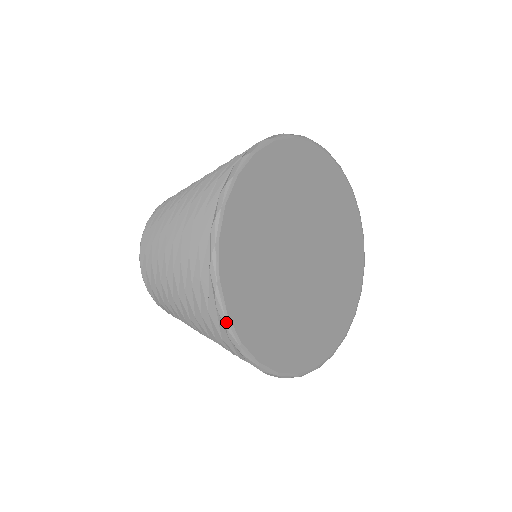
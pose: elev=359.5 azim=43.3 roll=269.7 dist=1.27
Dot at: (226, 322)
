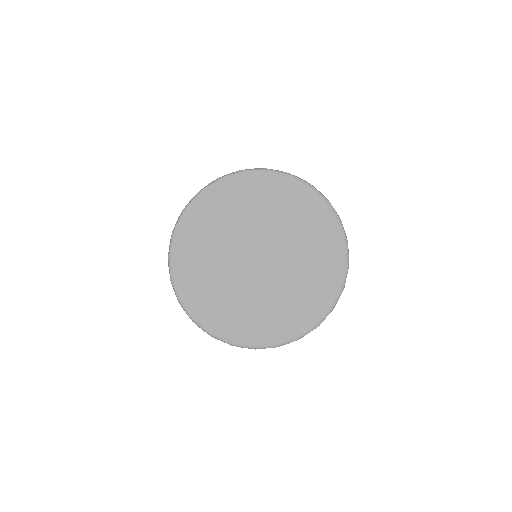
Dot at: (178, 299)
